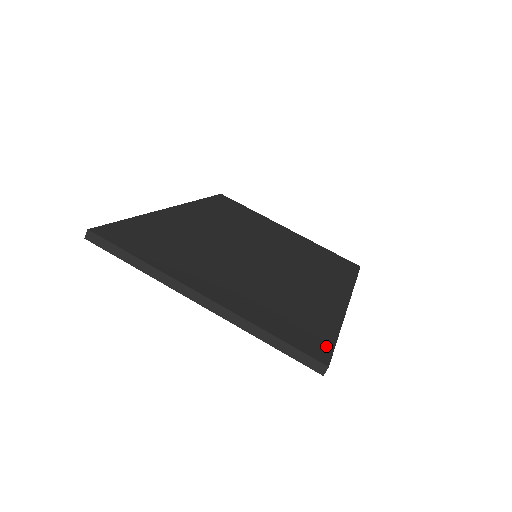
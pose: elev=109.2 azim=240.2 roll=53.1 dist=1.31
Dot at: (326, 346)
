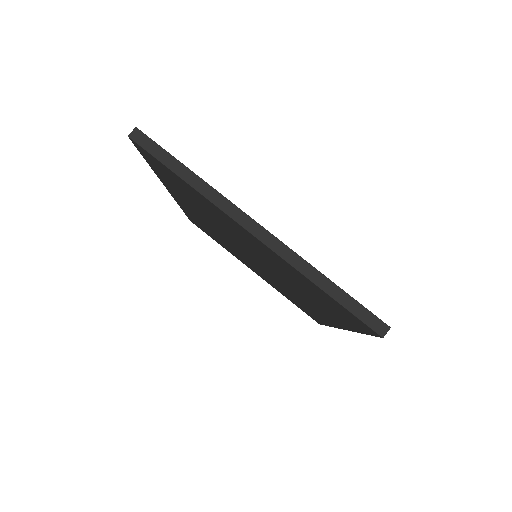
Dot at: occluded
